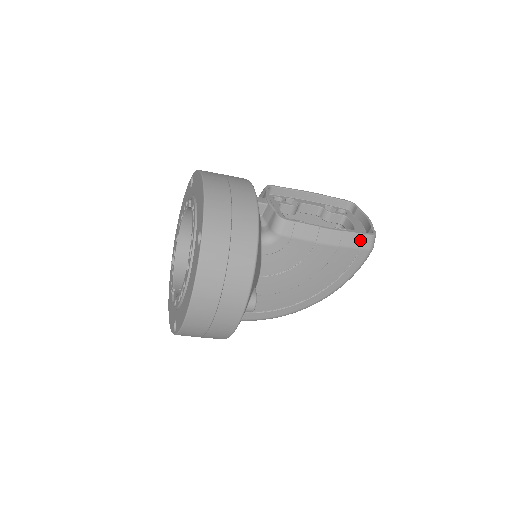
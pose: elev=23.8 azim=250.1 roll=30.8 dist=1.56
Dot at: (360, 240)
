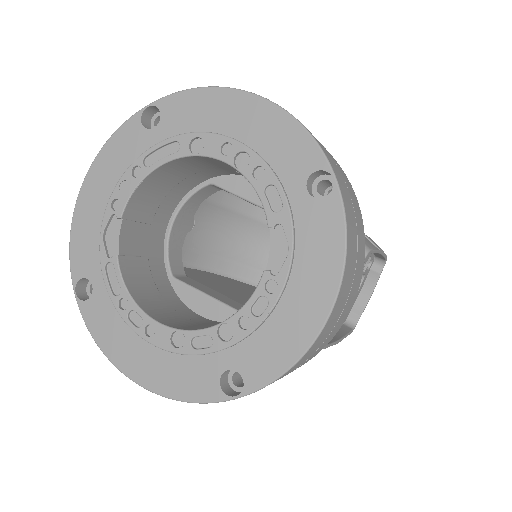
Dot at: occluded
